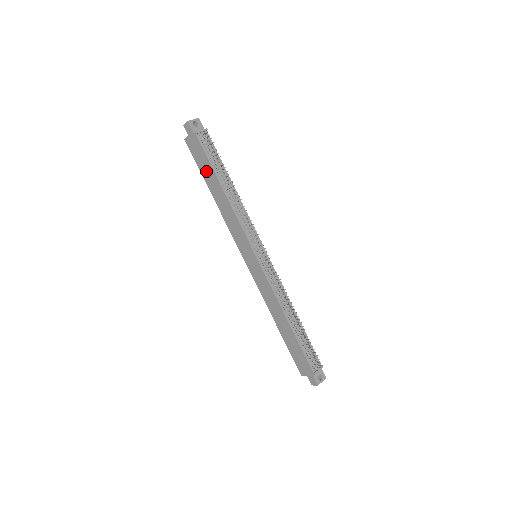
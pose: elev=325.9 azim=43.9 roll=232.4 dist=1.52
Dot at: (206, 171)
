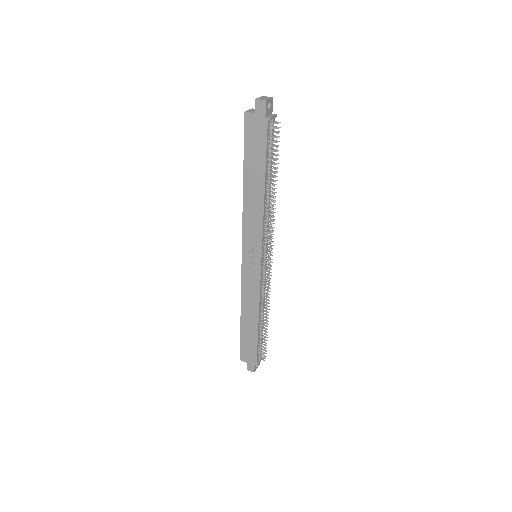
Dot at: (254, 160)
